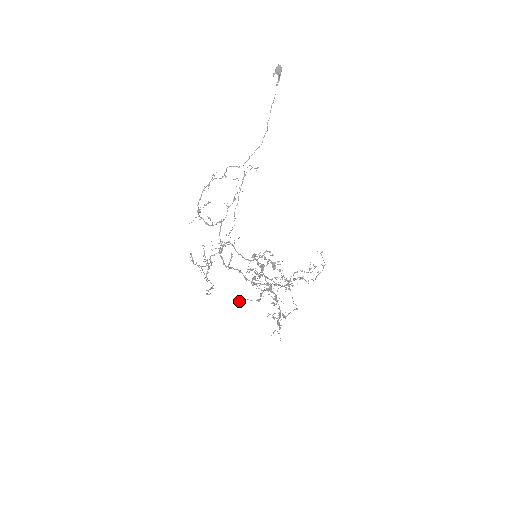
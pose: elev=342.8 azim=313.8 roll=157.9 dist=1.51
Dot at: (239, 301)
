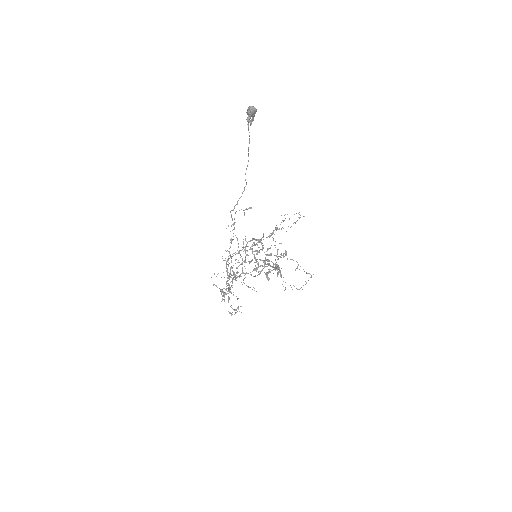
Dot at: occluded
